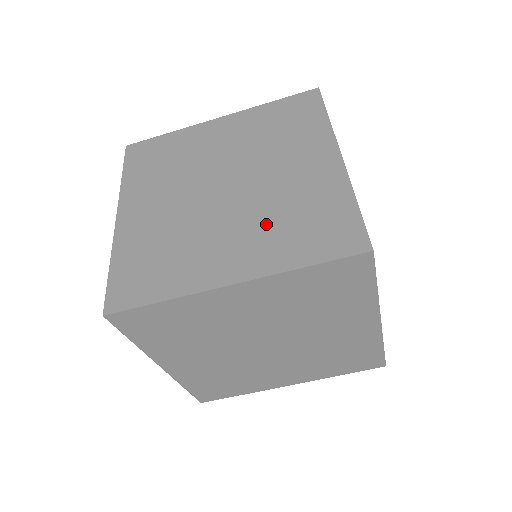
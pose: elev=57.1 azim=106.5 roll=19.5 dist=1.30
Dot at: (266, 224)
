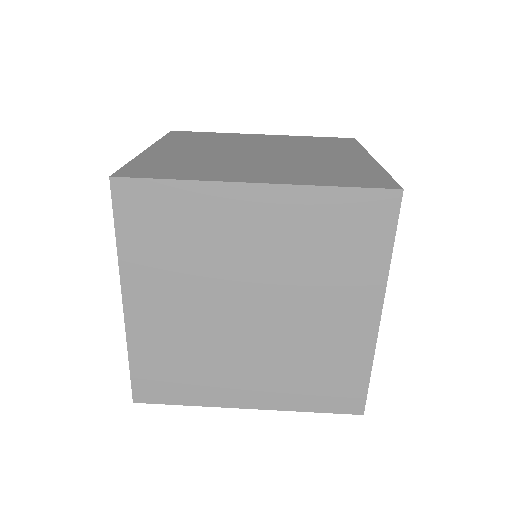
Dot at: (298, 168)
